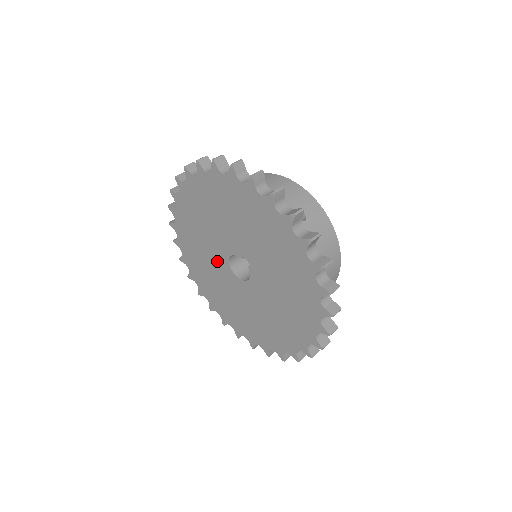
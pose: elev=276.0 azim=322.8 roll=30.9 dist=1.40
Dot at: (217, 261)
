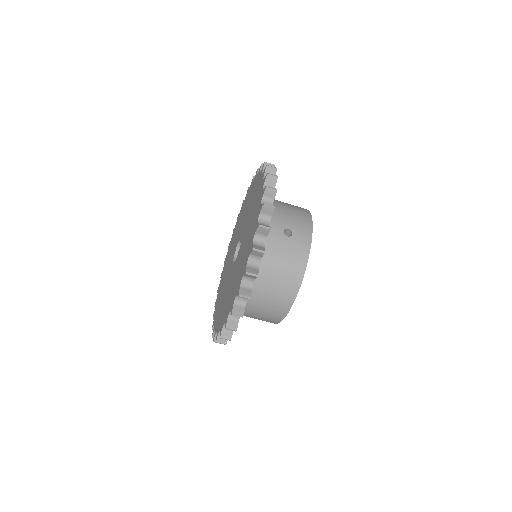
Dot at: (235, 245)
